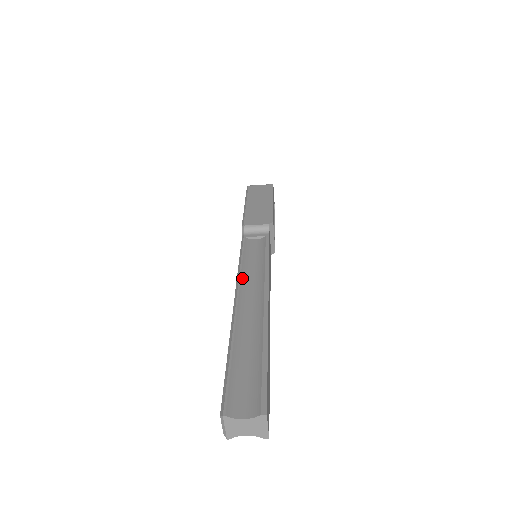
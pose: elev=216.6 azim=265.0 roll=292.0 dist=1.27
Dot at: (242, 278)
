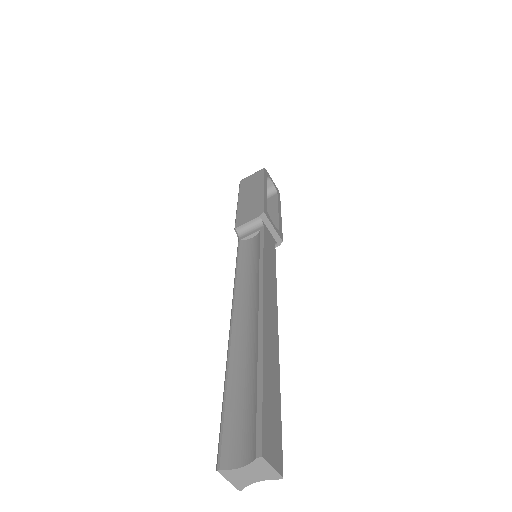
Dot at: (237, 289)
